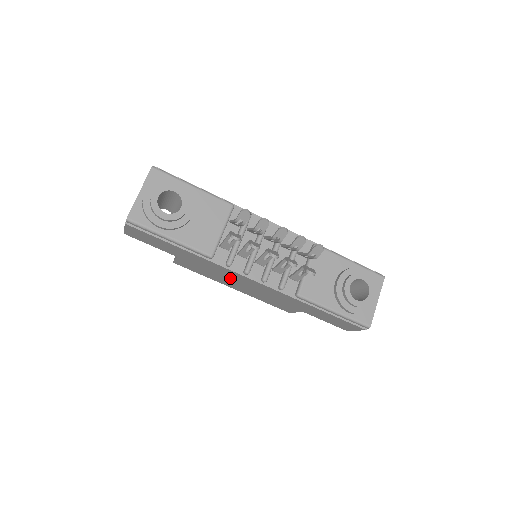
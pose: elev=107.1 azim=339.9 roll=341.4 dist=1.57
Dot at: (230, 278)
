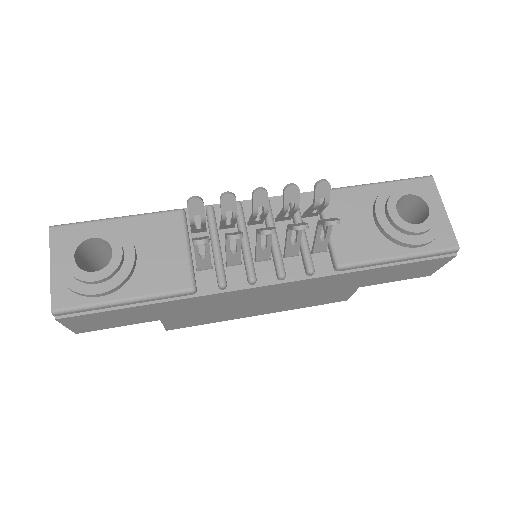
Dot at: (241, 303)
